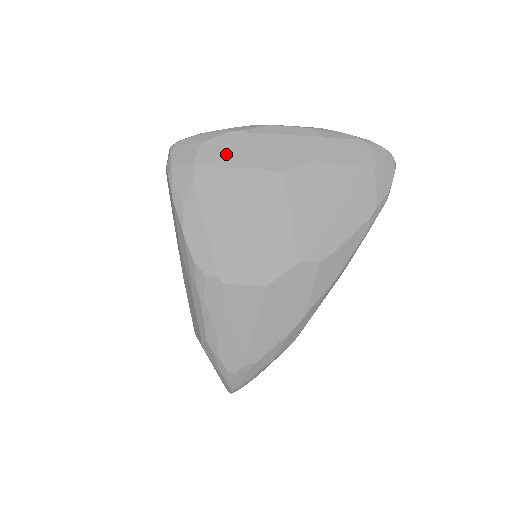
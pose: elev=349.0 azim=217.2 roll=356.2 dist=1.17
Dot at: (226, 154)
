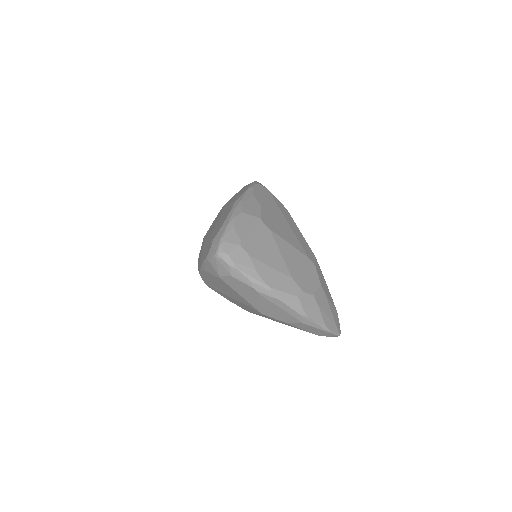
Dot at: (240, 289)
